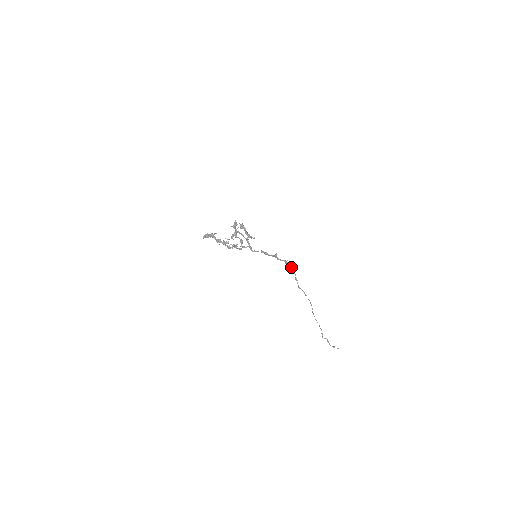
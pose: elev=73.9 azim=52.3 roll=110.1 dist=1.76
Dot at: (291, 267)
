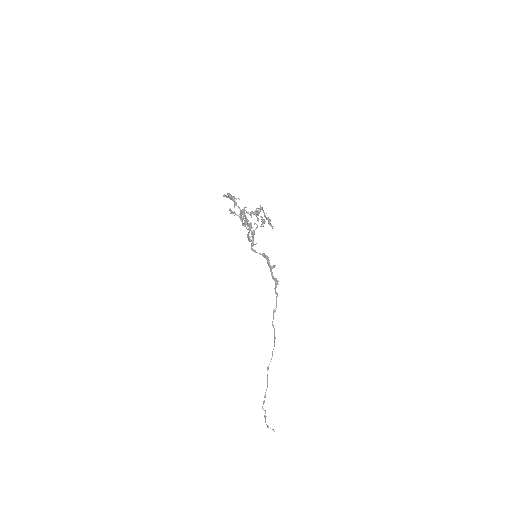
Dot at: occluded
